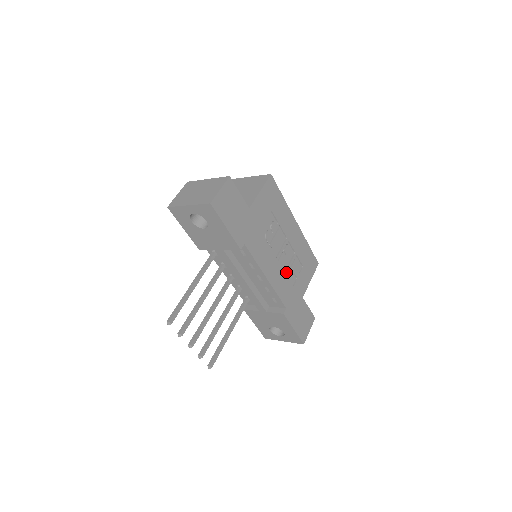
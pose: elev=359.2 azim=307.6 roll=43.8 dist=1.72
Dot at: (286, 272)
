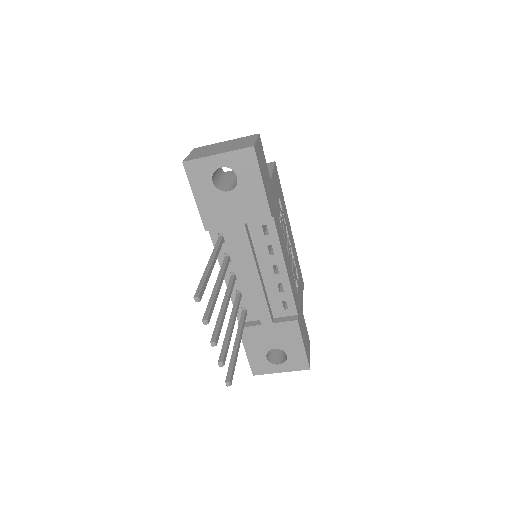
Dot at: occluded
